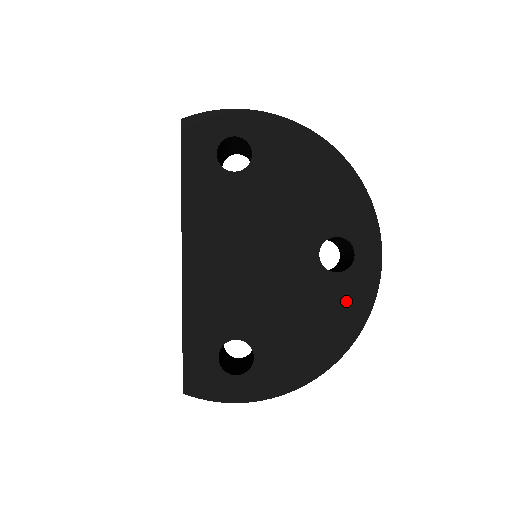
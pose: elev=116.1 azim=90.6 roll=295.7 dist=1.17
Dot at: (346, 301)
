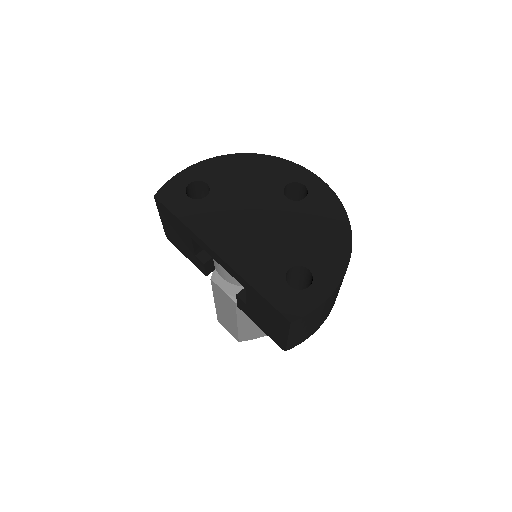
Dot at: (323, 206)
